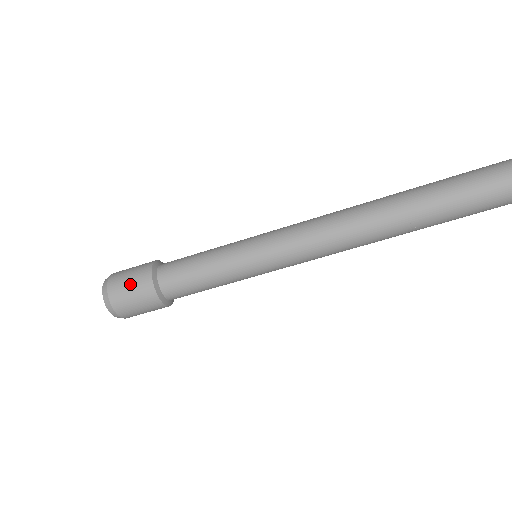
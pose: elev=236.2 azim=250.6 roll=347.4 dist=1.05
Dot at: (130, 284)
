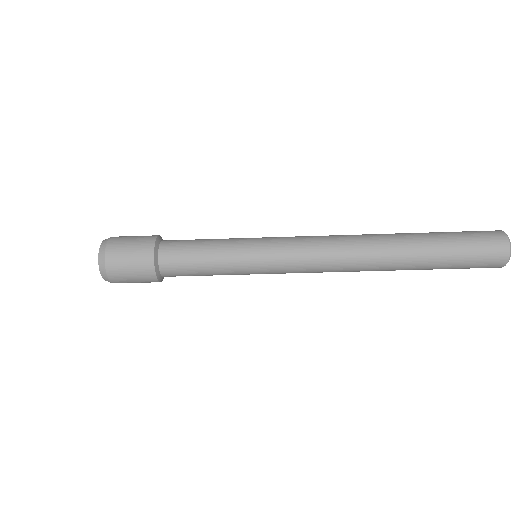
Dot at: (130, 264)
